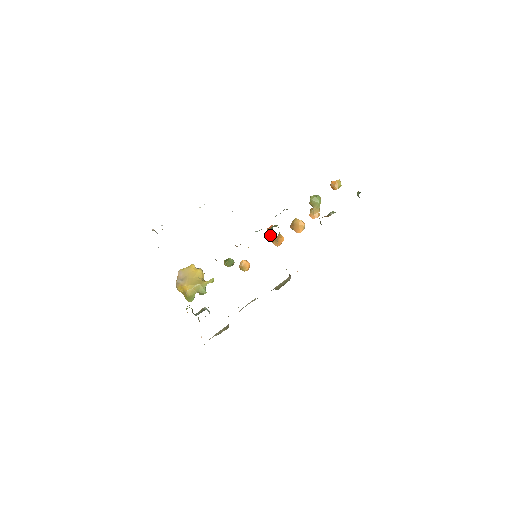
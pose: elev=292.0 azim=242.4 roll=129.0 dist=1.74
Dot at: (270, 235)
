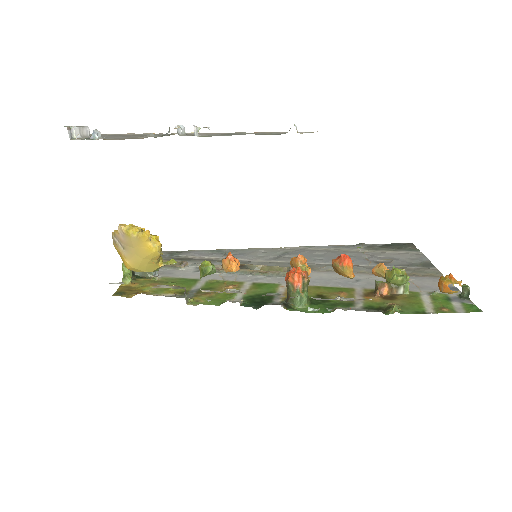
Dot at: (287, 294)
